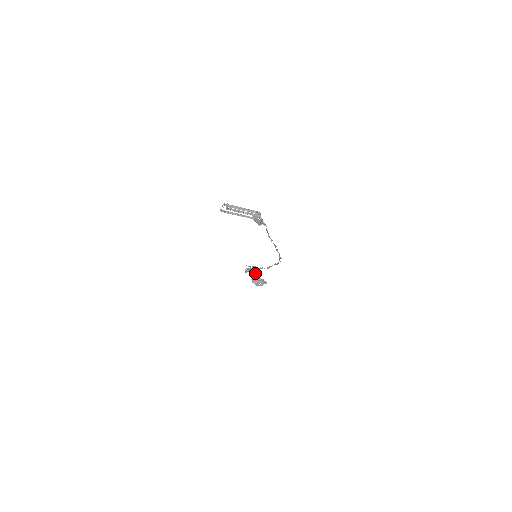
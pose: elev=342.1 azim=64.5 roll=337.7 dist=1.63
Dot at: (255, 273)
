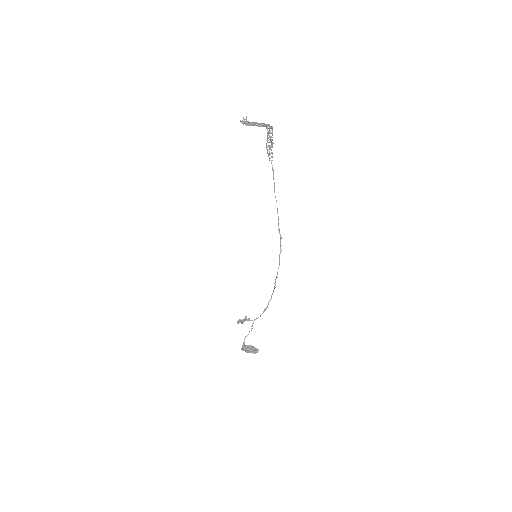
Dot at: occluded
